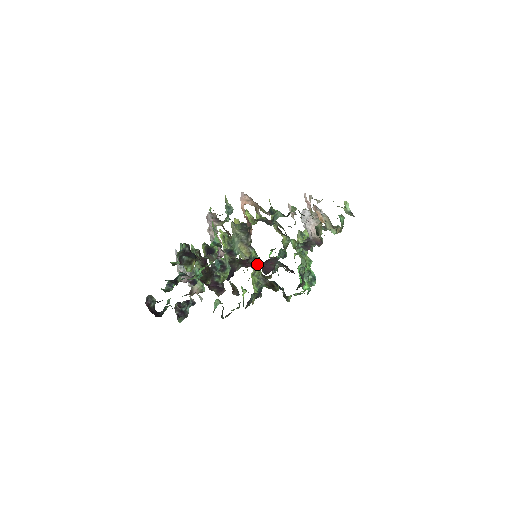
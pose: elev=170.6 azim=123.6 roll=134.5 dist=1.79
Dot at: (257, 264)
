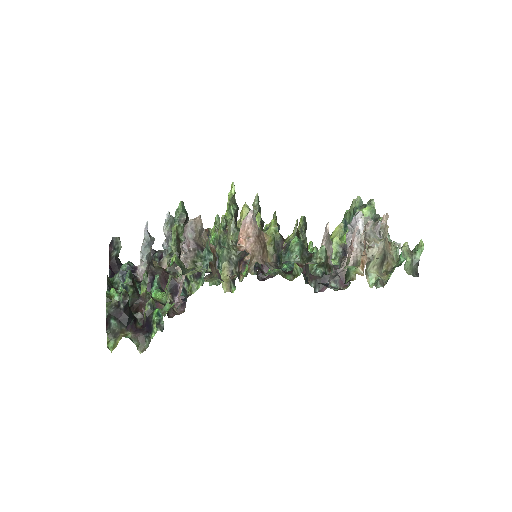
Dot at: occluded
